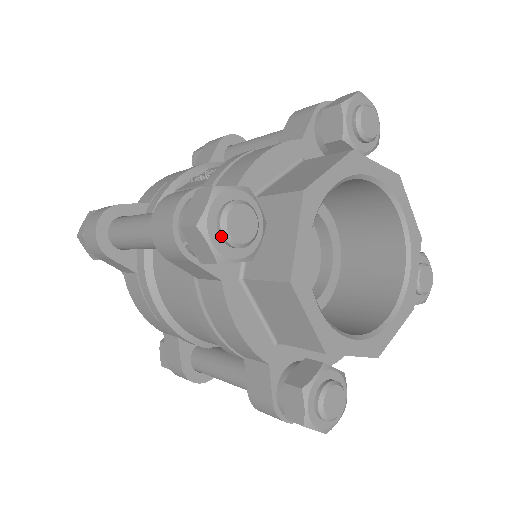
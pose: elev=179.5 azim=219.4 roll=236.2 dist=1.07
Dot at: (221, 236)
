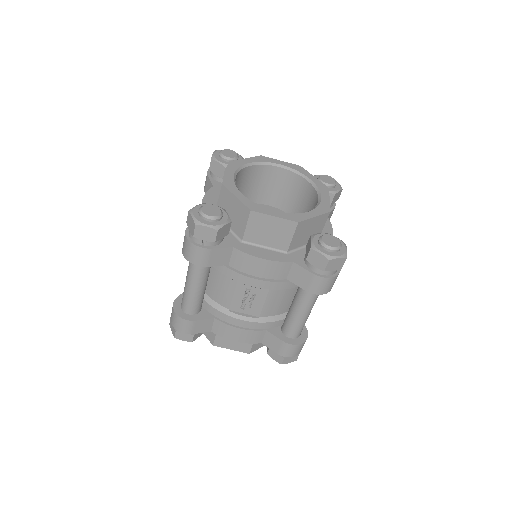
Dot at: (219, 153)
